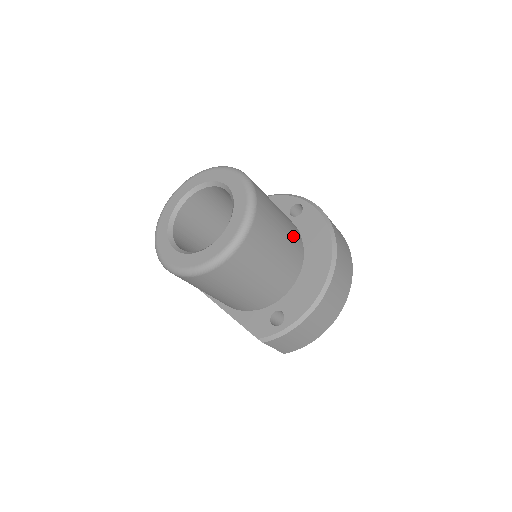
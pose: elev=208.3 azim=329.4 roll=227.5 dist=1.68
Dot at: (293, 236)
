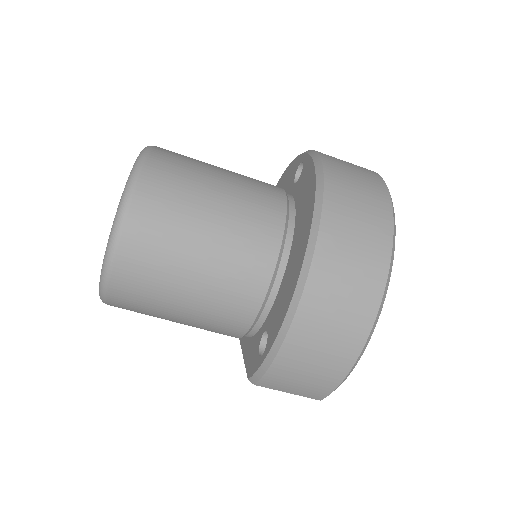
Dot at: (252, 210)
